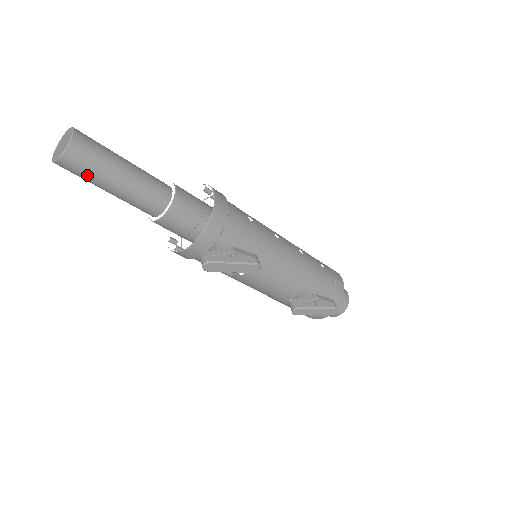
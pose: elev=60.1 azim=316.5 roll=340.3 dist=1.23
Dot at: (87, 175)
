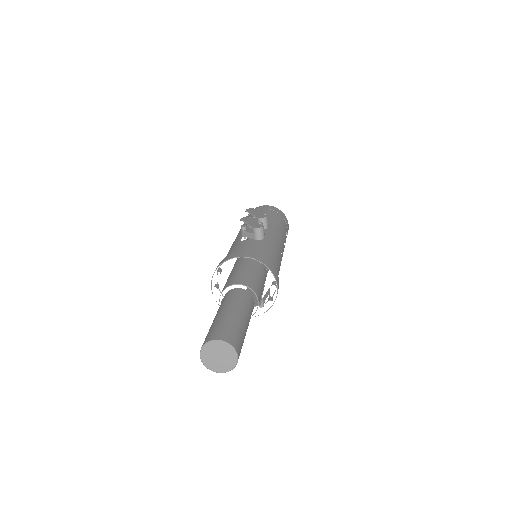
Dot at: occluded
